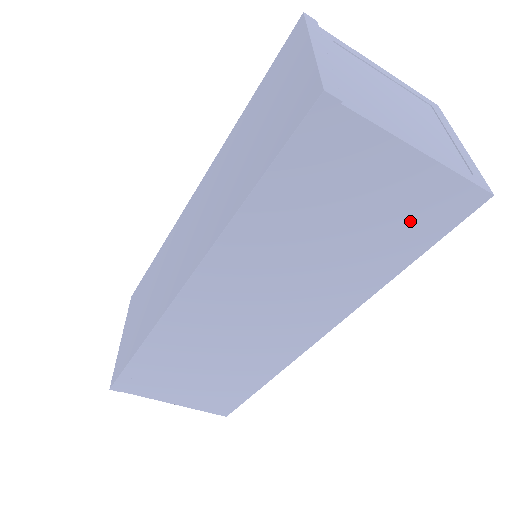
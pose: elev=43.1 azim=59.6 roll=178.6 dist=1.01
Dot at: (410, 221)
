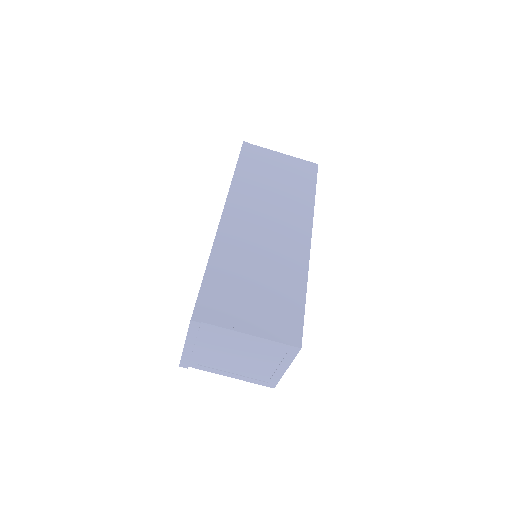
Dot at: (299, 174)
